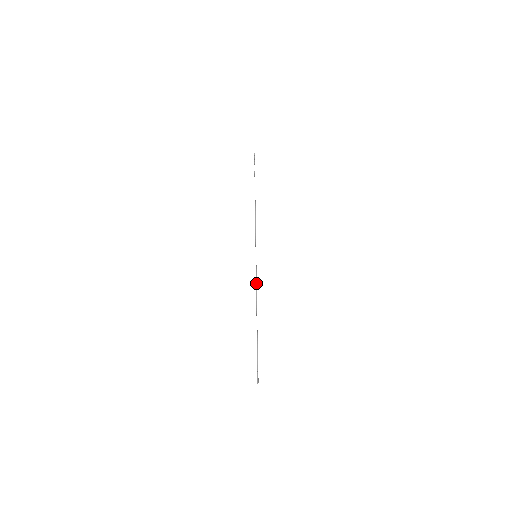
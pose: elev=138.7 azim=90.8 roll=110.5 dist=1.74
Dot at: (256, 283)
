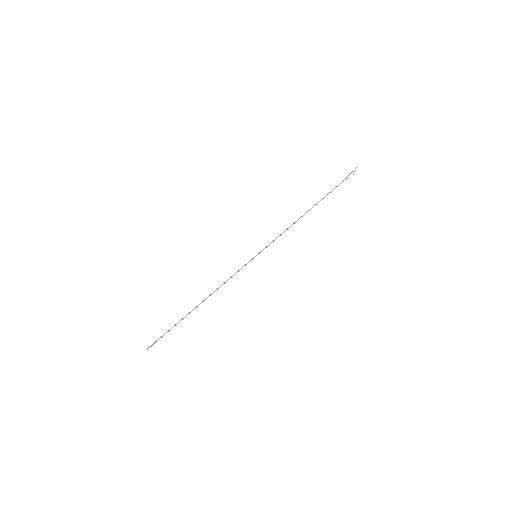
Dot at: (231, 277)
